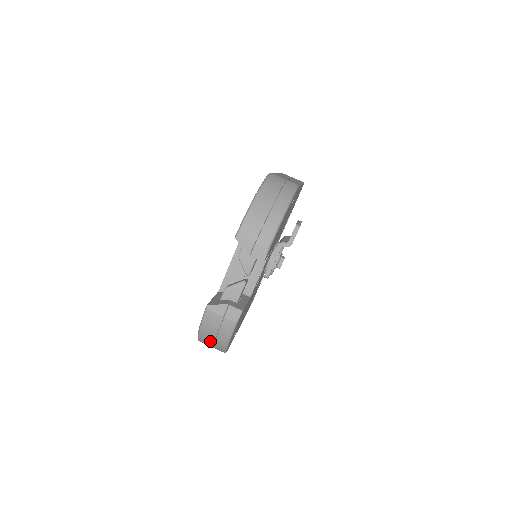
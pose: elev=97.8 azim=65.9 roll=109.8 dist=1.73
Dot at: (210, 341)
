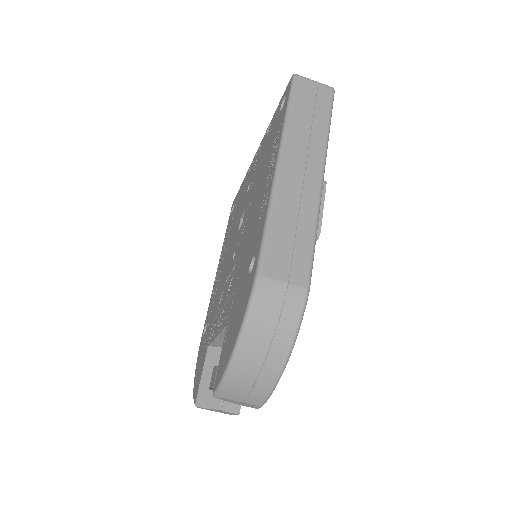
Dot at: occluded
